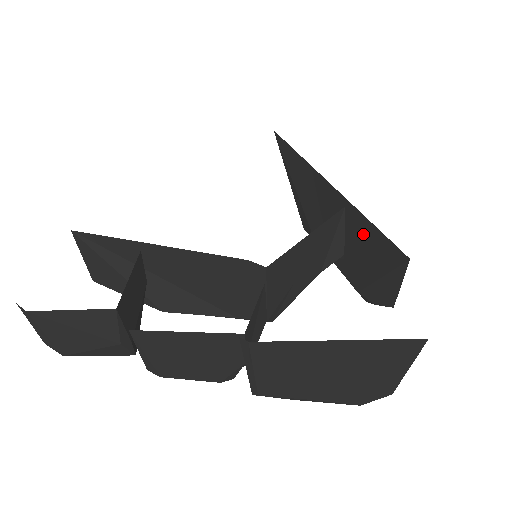
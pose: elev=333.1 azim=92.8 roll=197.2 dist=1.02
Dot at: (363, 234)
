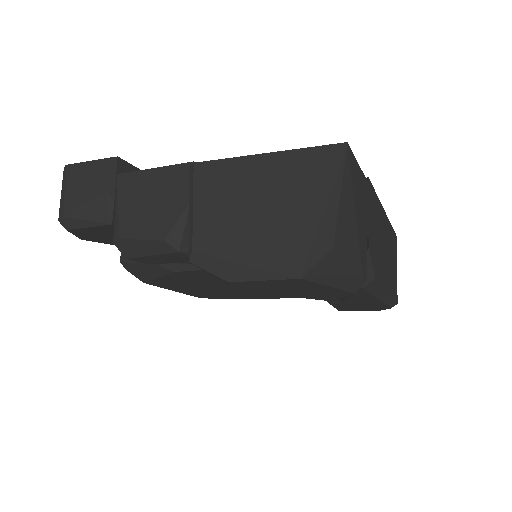
Dot at: occluded
